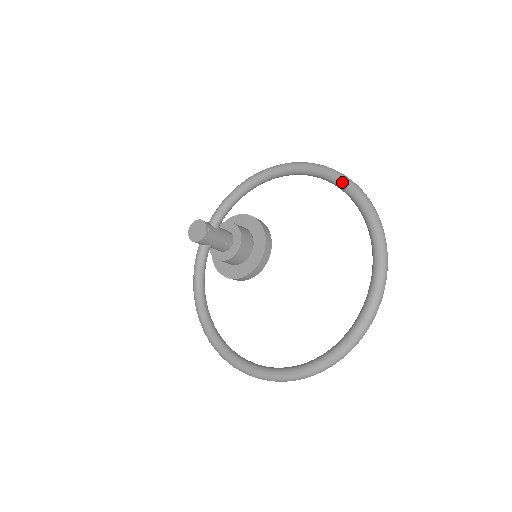
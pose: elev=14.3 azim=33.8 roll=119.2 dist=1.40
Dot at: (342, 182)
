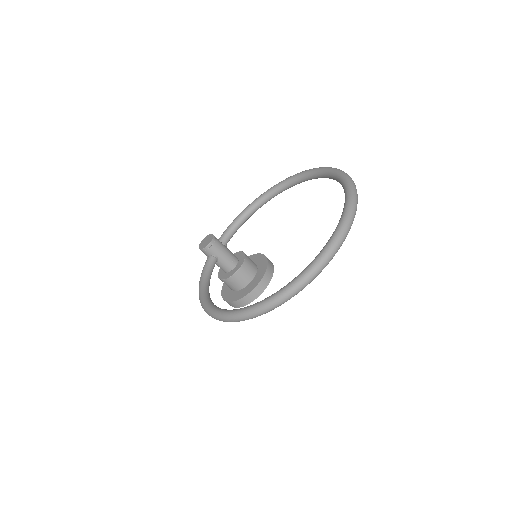
Dot at: (318, 169)
